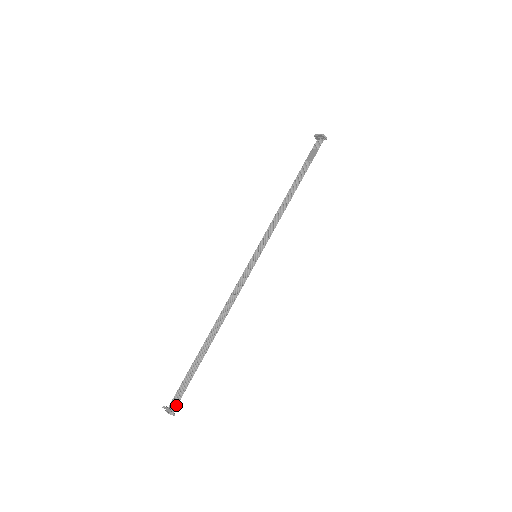
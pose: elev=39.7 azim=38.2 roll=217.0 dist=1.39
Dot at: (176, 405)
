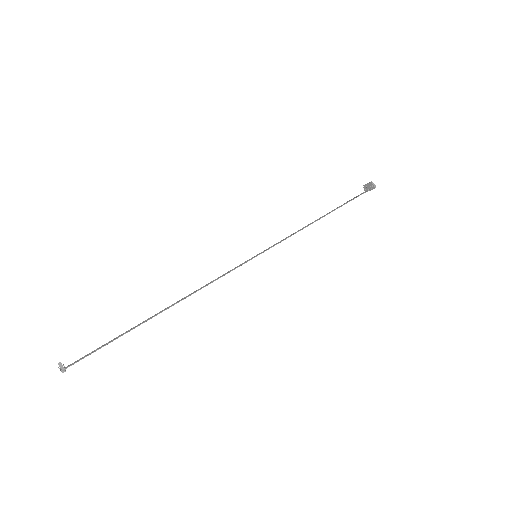
Dot at: (74, 362)
